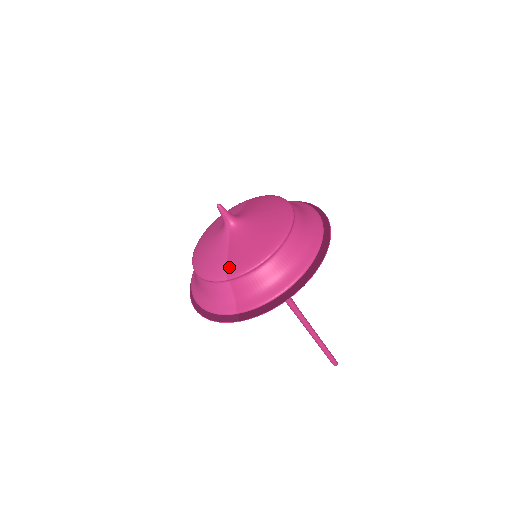
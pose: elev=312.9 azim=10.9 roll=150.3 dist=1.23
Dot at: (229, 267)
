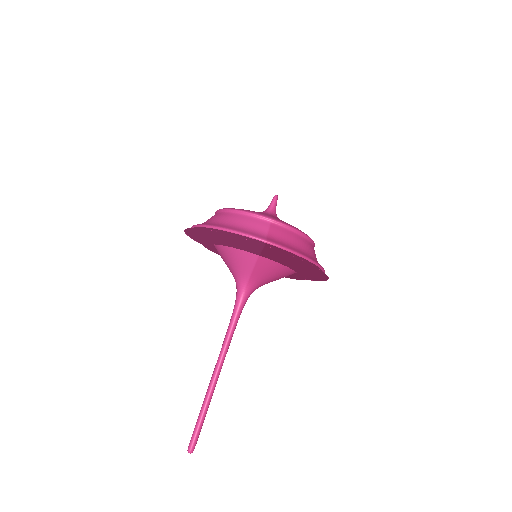
Dot at: (274, 217)
